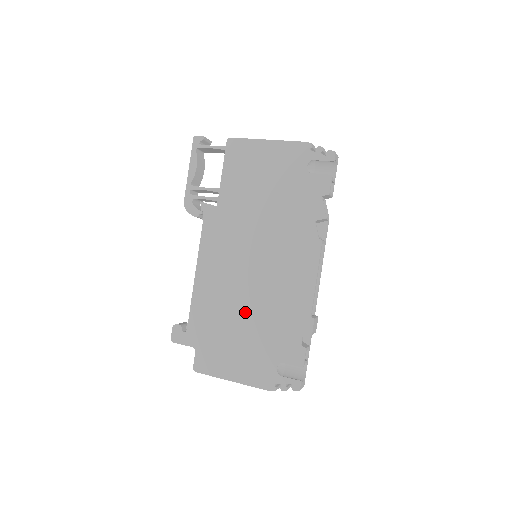
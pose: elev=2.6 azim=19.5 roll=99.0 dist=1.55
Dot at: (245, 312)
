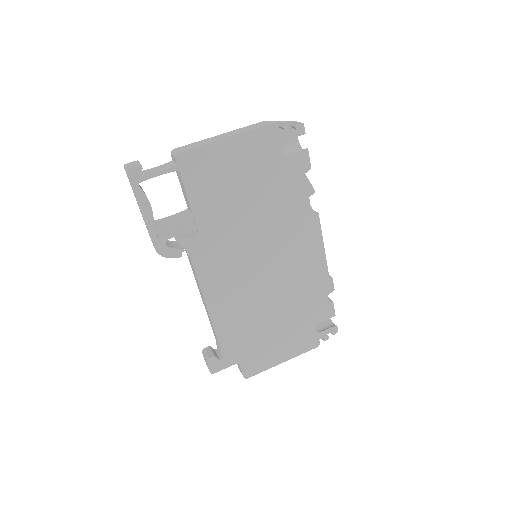
Dot at: (272, 308)
